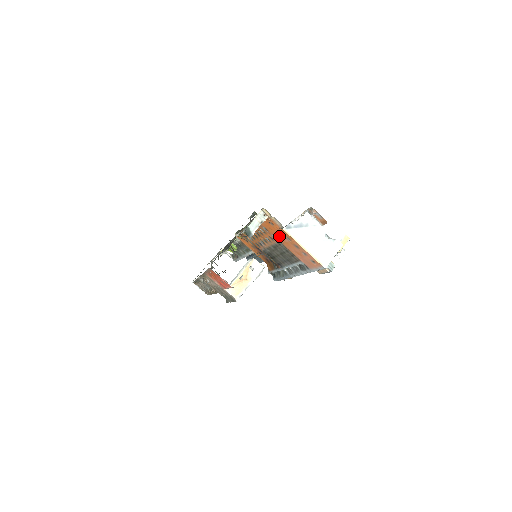
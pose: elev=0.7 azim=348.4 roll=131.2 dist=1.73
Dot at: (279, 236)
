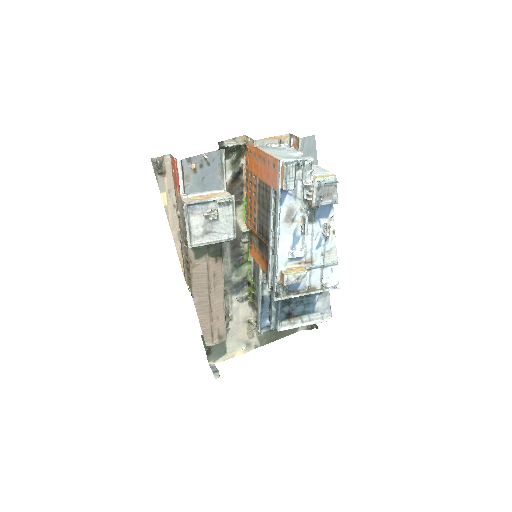
Dot at: (256, 167)
